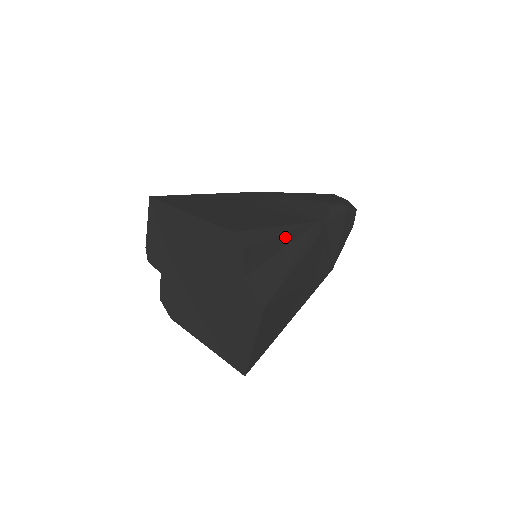
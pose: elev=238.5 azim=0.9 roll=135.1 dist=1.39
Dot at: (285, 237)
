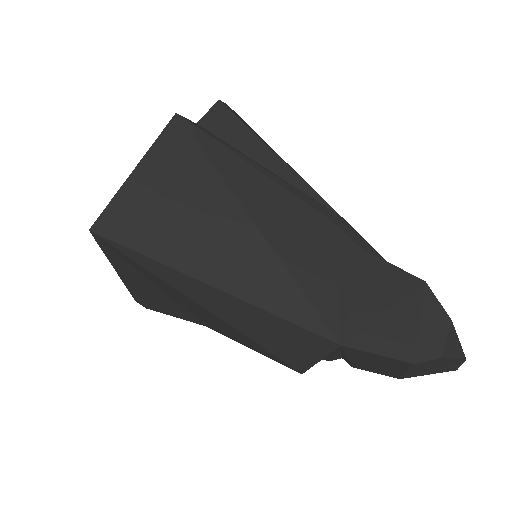
Dot at: (275, 160)
